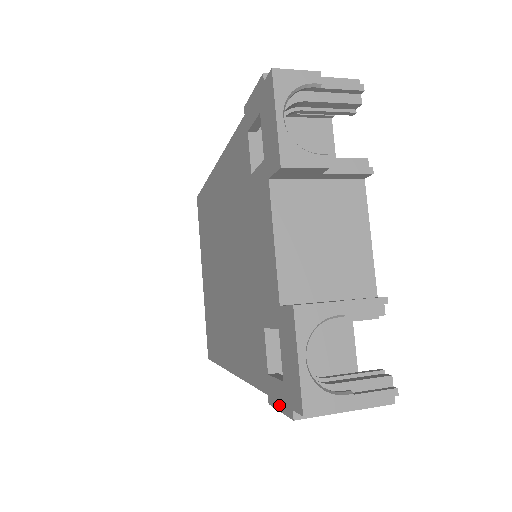
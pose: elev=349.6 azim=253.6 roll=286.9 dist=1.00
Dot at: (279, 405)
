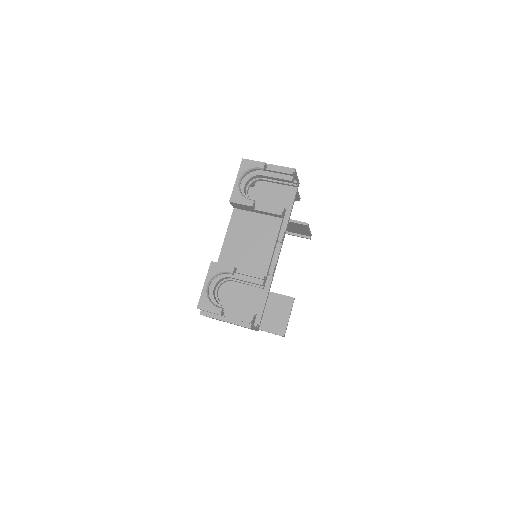
Dot at: occluded
